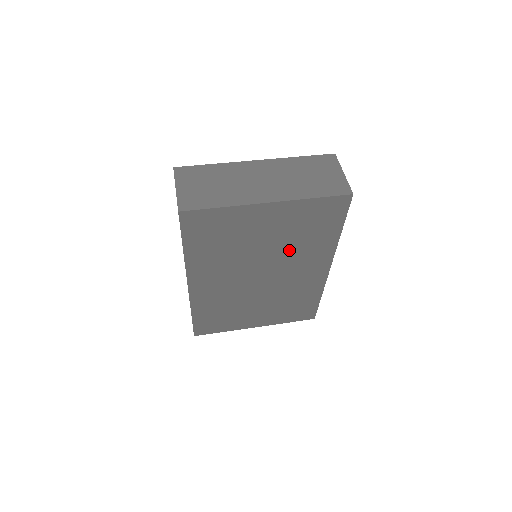
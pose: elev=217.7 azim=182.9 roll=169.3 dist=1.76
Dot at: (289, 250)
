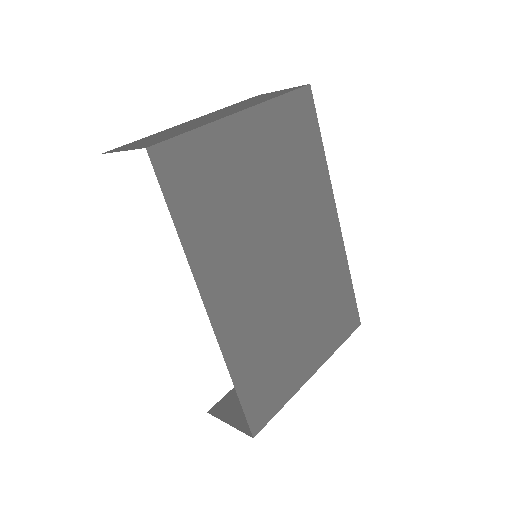
Dot at: (291, 197)
